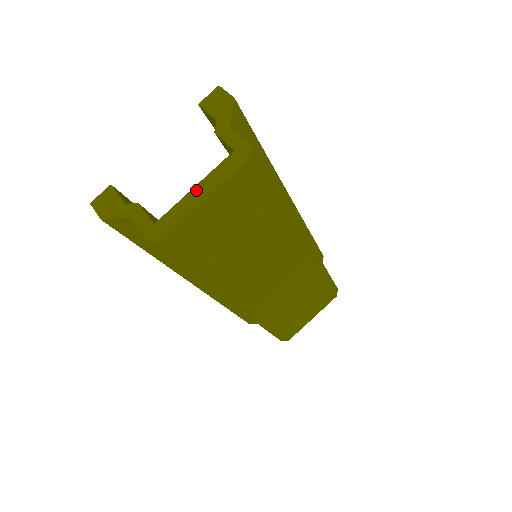
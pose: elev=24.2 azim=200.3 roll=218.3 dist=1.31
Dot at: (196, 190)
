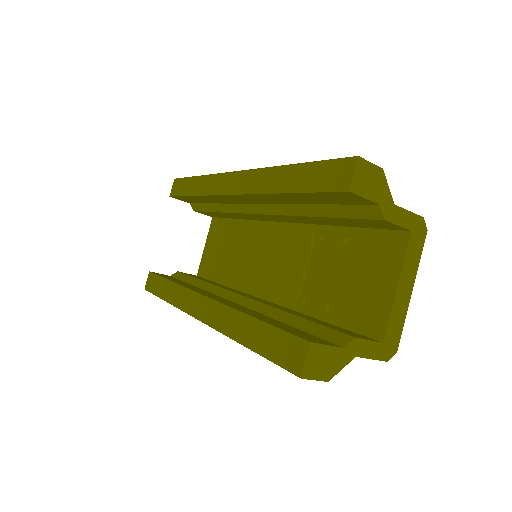
Dot at: (401, 288)
